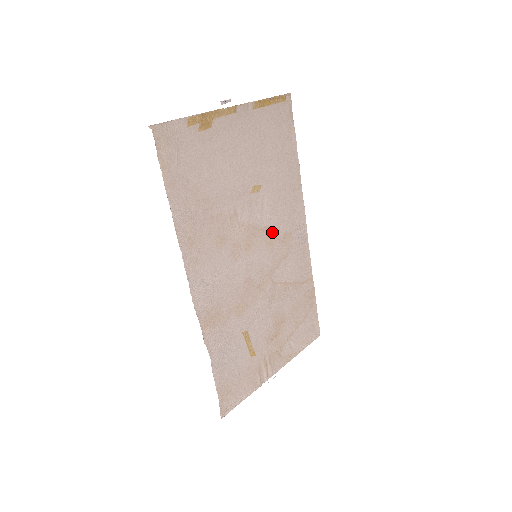
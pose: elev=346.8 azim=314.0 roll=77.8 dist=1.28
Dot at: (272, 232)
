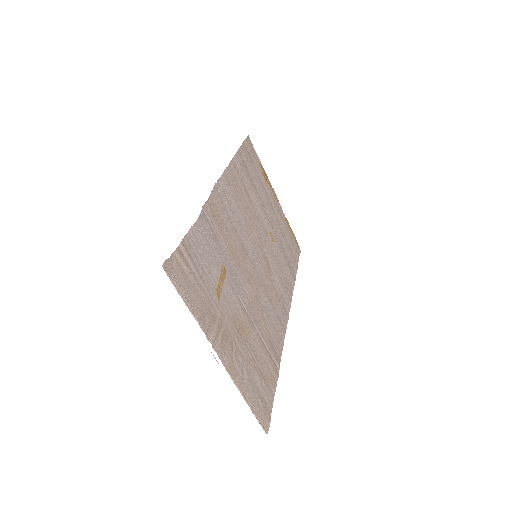
Dot at: (269, 271)
